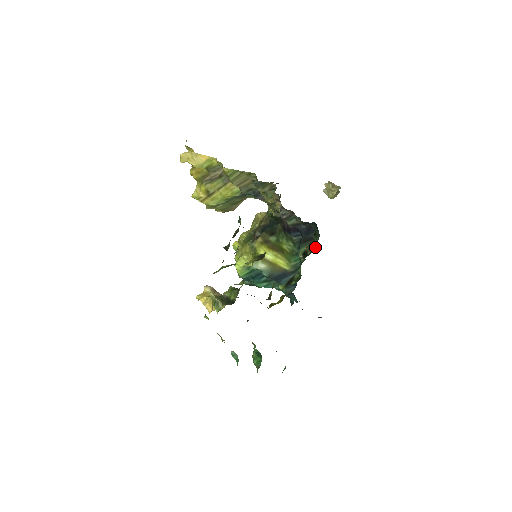
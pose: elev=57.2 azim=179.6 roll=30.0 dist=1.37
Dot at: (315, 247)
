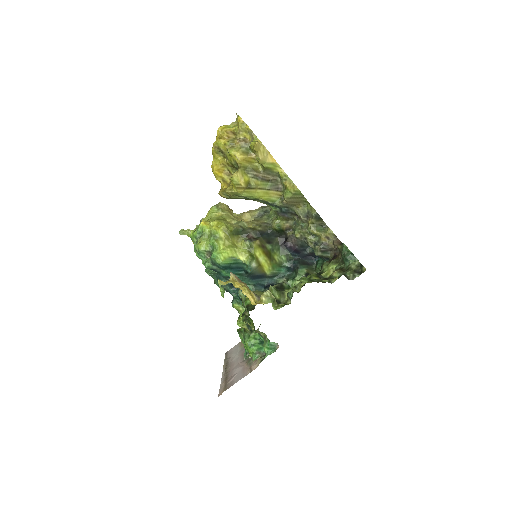
Dot at: occluded
